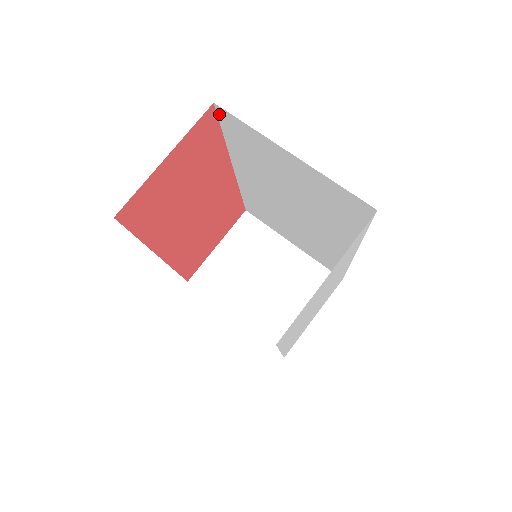
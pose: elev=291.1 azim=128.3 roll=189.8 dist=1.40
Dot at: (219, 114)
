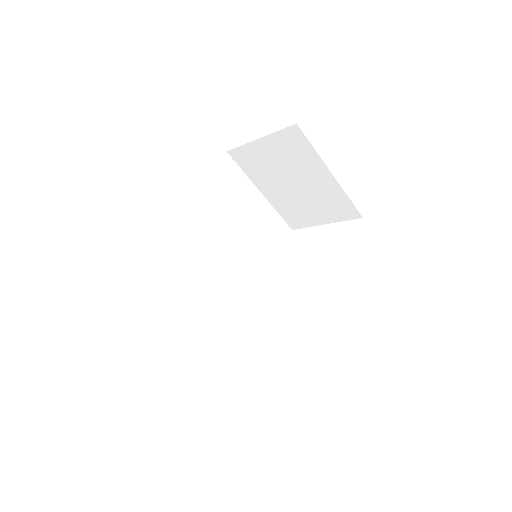
Dot at: occluded
